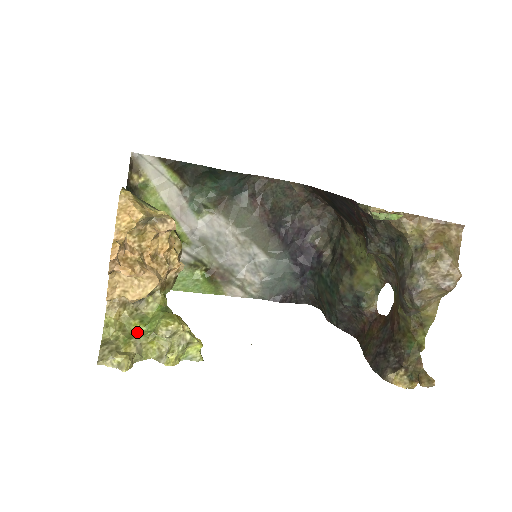
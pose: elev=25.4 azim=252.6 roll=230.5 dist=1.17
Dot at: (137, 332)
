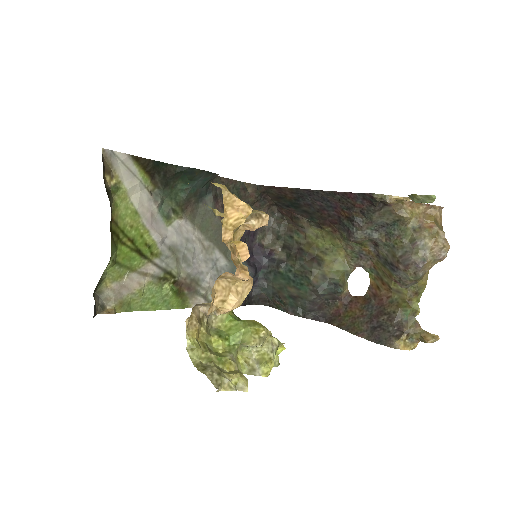
Dot at: (222, 349)
